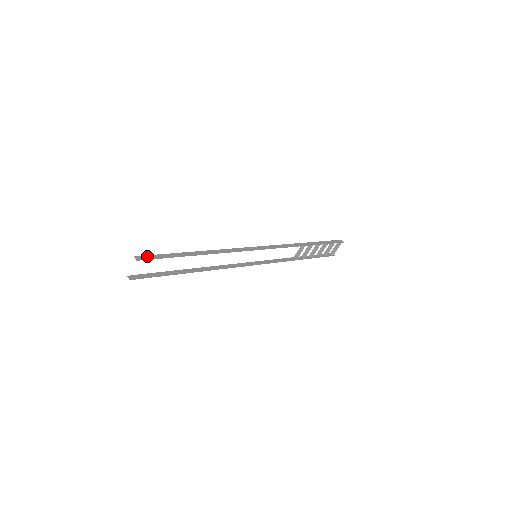
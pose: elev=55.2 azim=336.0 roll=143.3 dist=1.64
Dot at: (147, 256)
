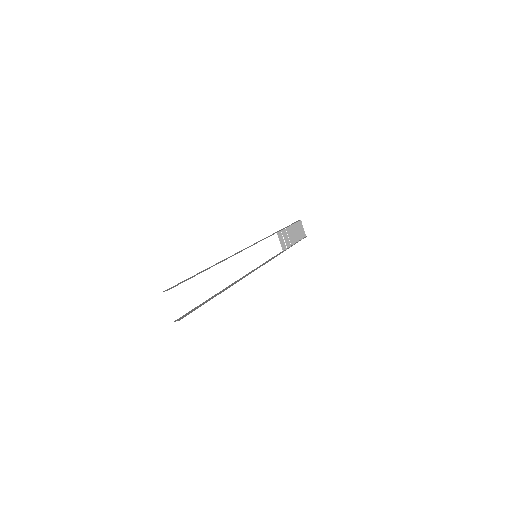
Dot at: (173, 287)
